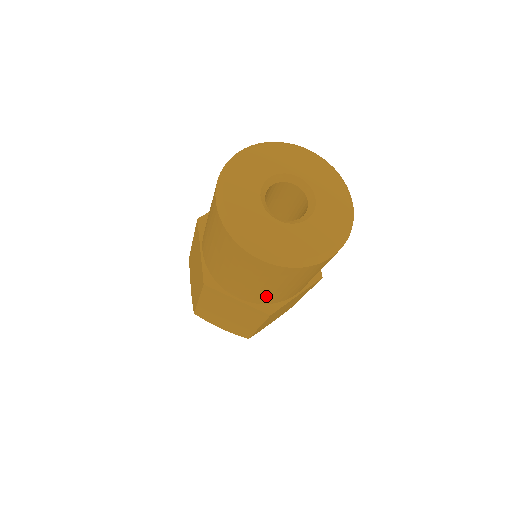
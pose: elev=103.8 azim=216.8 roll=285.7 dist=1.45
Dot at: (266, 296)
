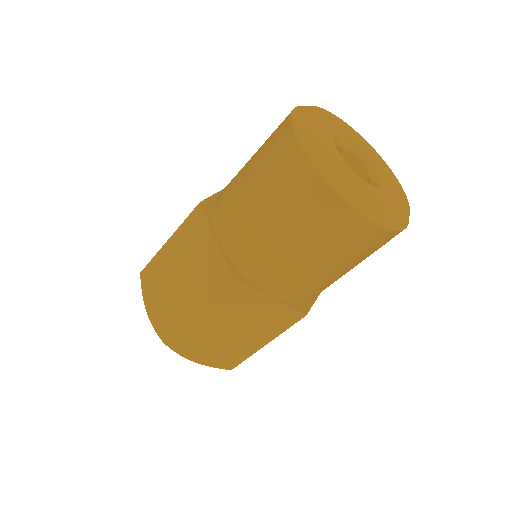
Dot at: (252, 244)
